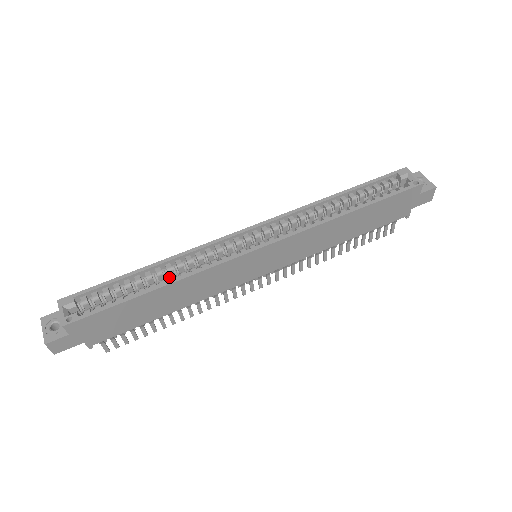
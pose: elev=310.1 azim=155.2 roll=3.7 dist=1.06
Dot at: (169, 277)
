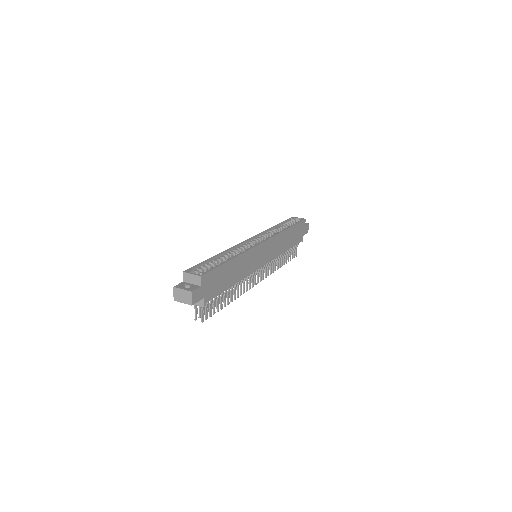
Dot at: occluded
